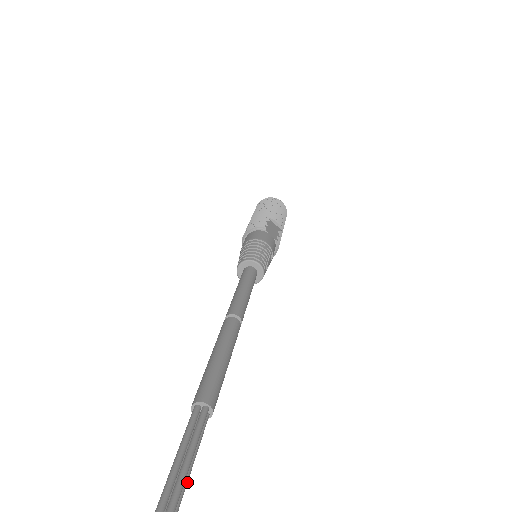
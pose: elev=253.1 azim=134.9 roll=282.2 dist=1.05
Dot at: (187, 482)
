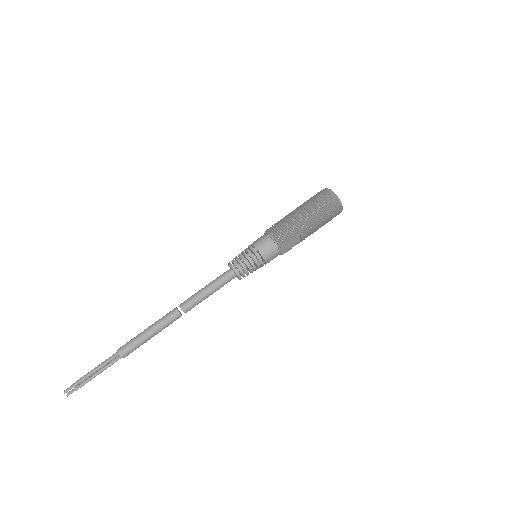
Dot at: (92, 378)
